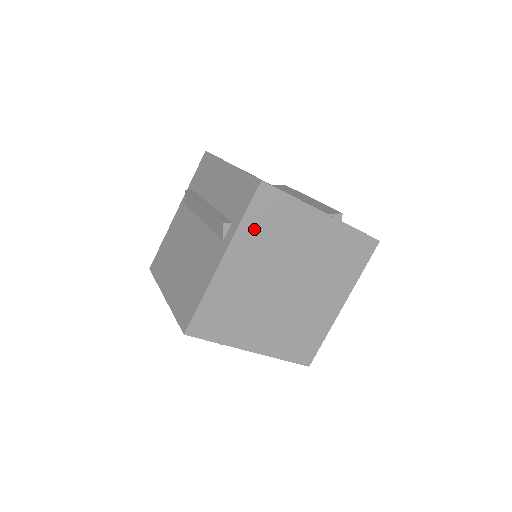
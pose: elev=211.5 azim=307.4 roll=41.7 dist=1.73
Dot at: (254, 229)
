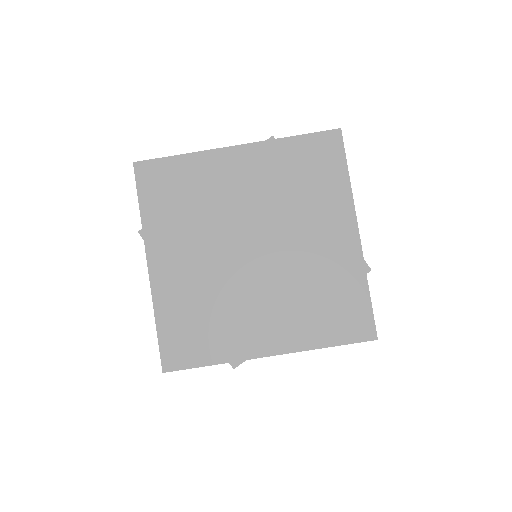
Dot at: (161, 214)
